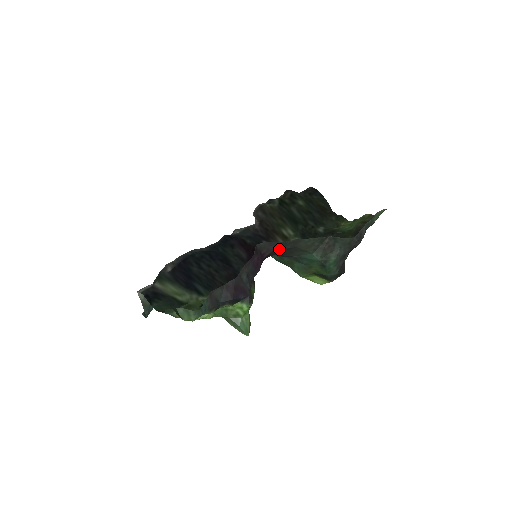
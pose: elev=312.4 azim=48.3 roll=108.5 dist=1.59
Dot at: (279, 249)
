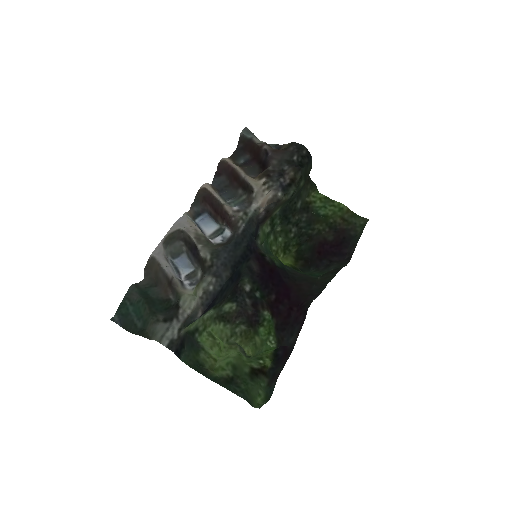
Dot at: (309, 291)
